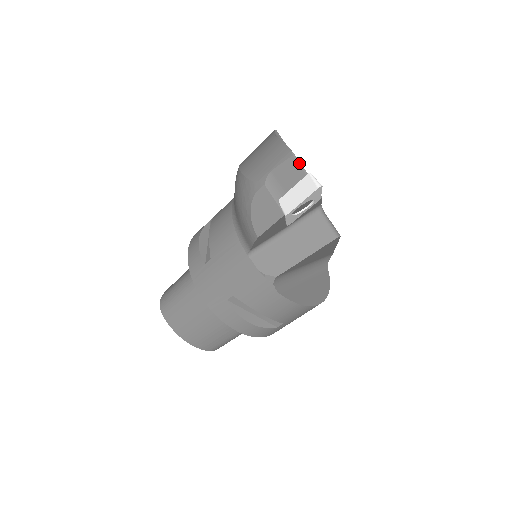
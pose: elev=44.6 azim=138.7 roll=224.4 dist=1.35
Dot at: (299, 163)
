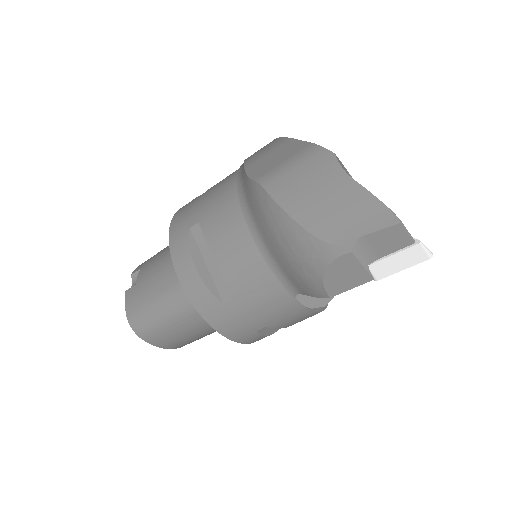
Dot at: (406, 230)
